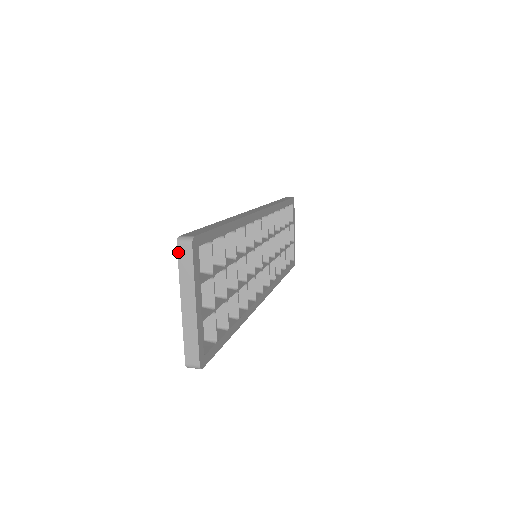
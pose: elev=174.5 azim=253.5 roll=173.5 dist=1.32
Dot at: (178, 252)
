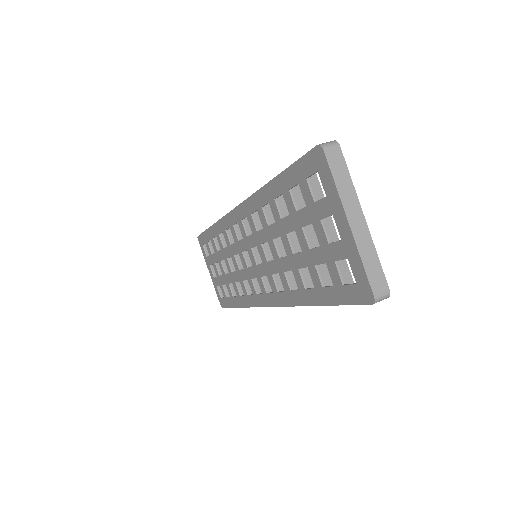
Dot at: (327, 159)
